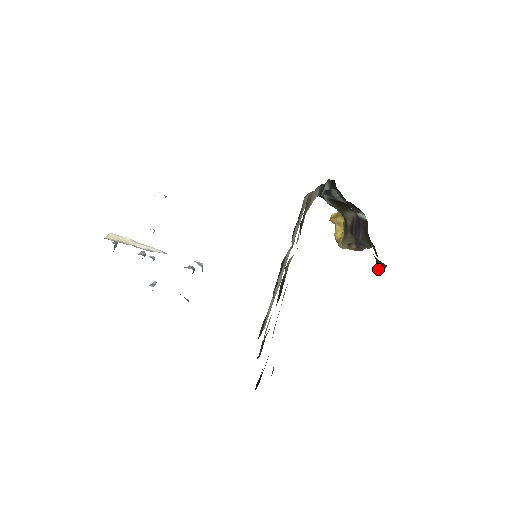
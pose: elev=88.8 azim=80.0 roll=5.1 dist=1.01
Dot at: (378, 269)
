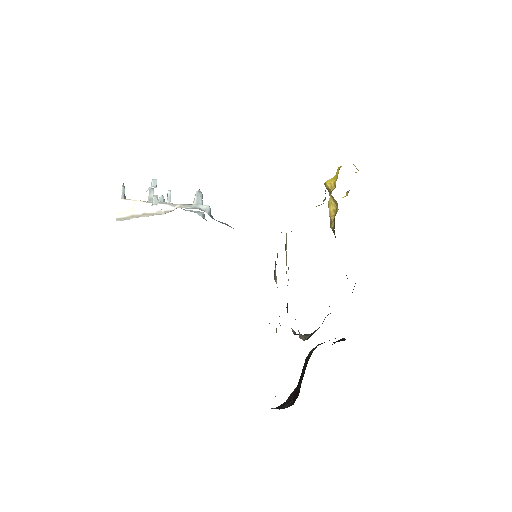
Dot at: occluded
